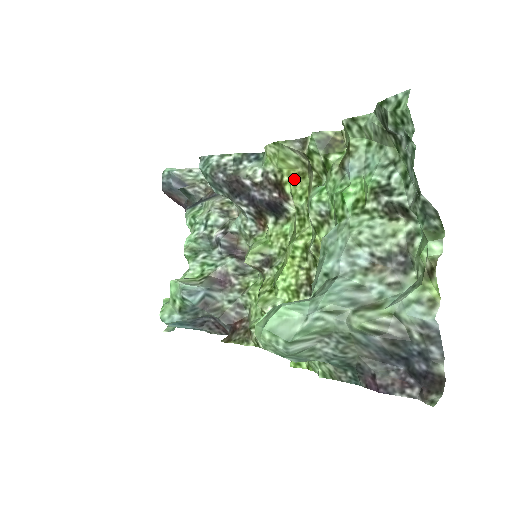
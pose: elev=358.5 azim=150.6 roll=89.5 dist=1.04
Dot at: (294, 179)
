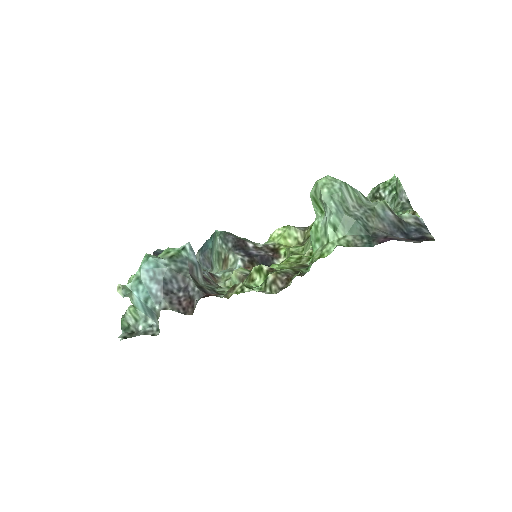
Dot at: occluded
